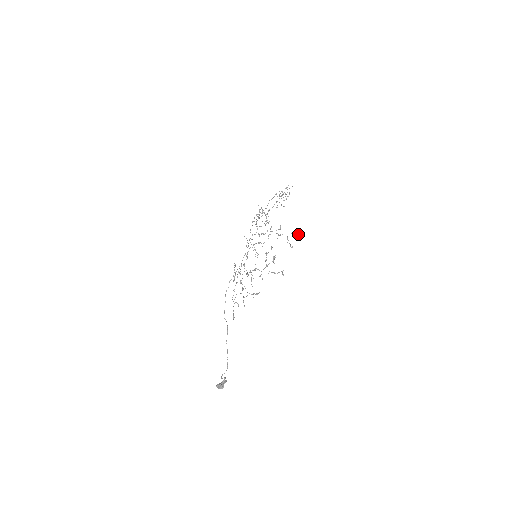
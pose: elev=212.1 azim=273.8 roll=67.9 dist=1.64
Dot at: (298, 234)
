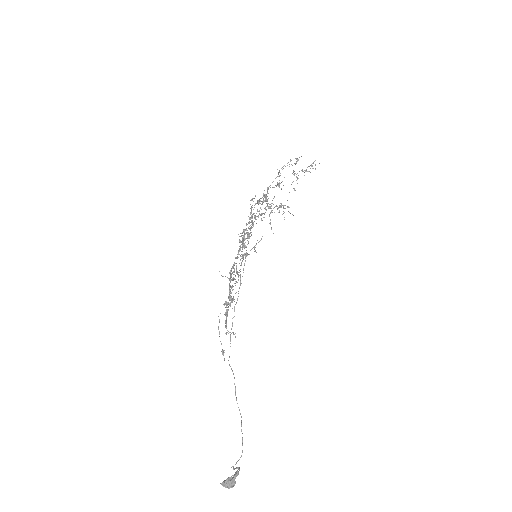
Dot at: (277, 184)
